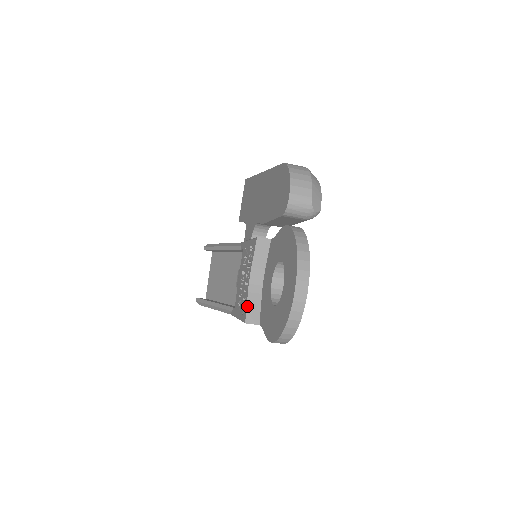
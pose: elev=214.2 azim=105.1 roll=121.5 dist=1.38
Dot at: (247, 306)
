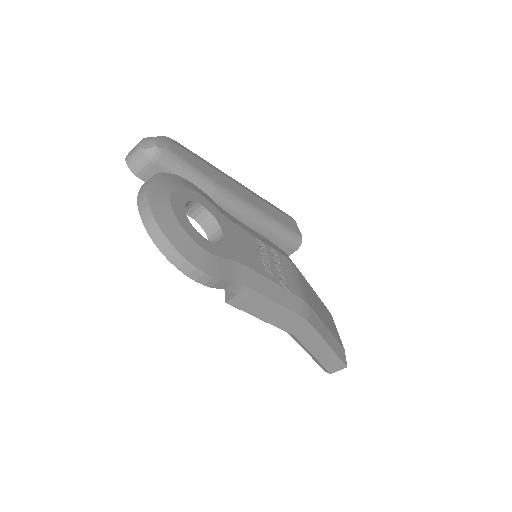
Dot at: occluded
